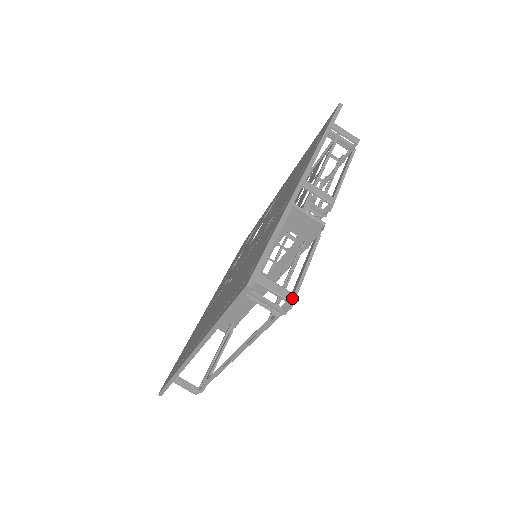
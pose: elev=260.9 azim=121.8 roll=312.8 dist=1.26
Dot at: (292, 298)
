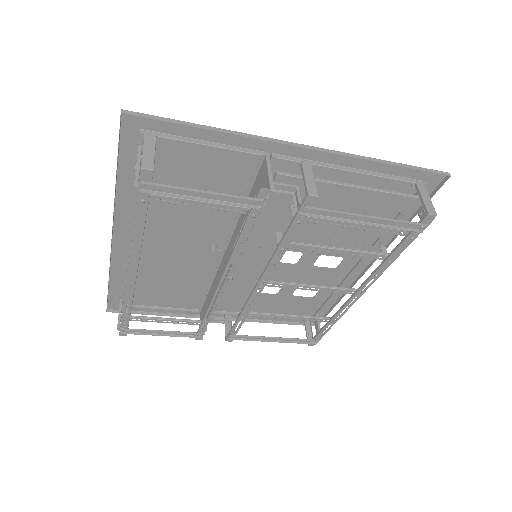
Dot at: (147, 166)
